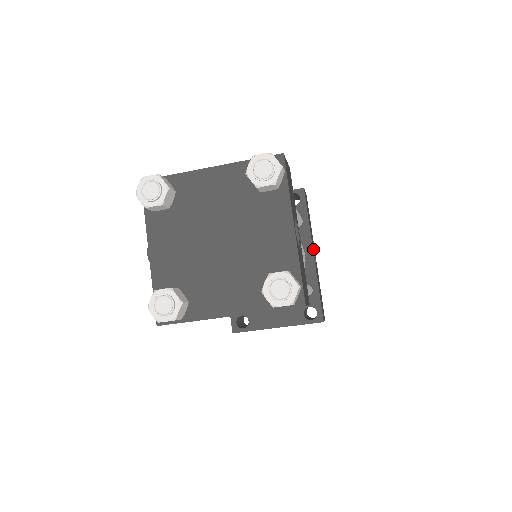
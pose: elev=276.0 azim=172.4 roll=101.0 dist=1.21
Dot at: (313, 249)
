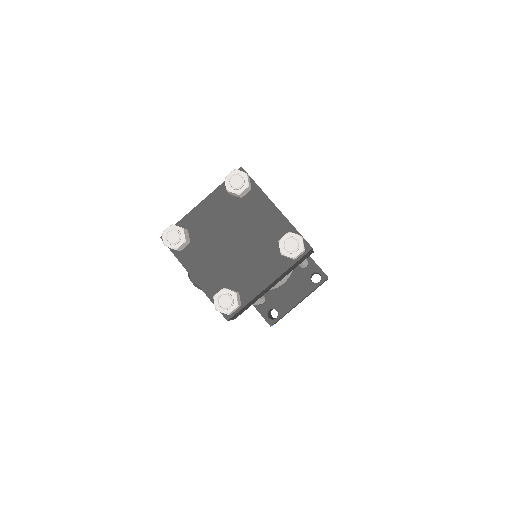
Dot at: occluded
